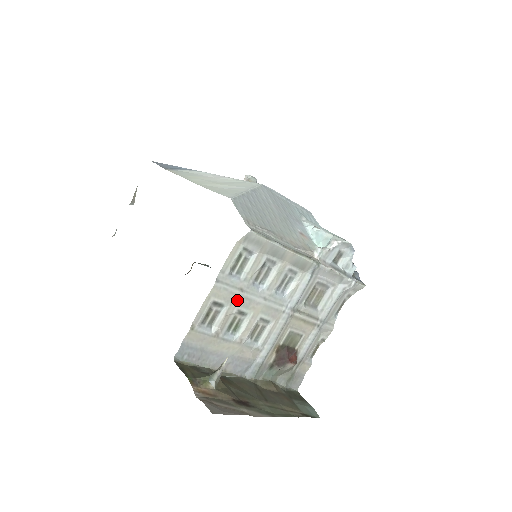
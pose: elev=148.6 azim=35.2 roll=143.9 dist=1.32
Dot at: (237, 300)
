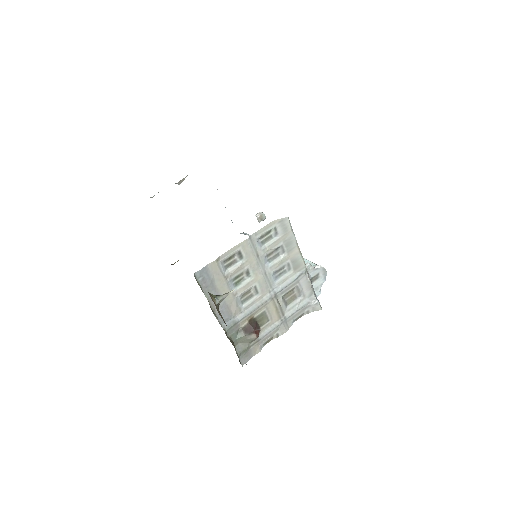
Dot at: (252, 261)
